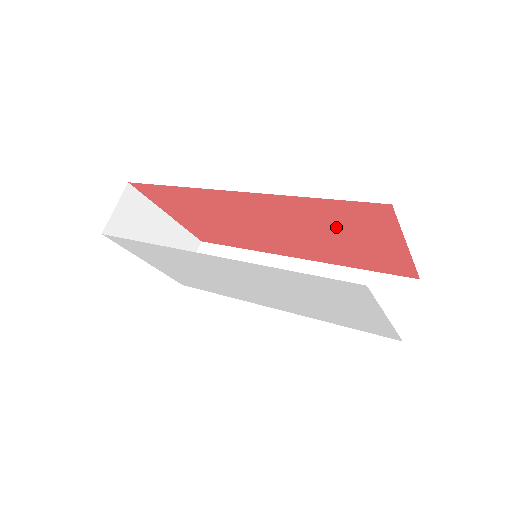
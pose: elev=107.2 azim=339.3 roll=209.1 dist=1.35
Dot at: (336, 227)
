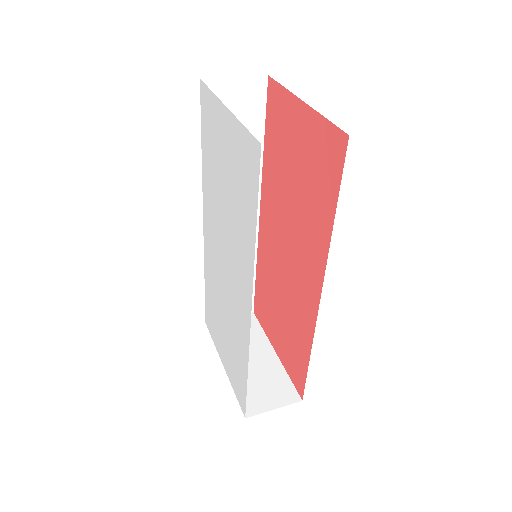
Dot at: (285, 160)
